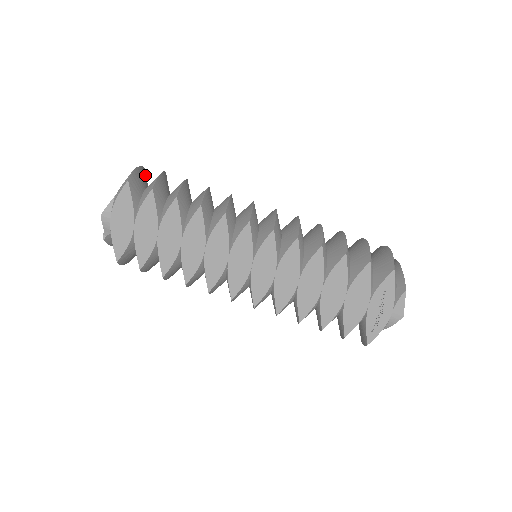
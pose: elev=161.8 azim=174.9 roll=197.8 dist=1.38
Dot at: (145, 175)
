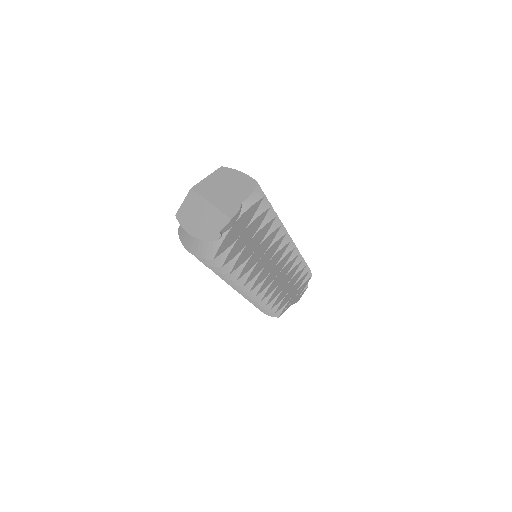
Dot at: occluded
